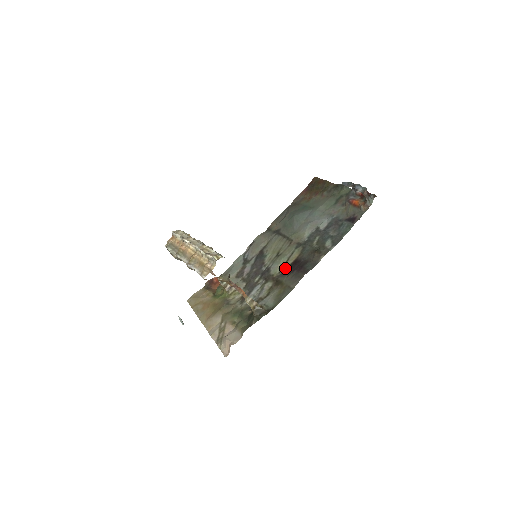
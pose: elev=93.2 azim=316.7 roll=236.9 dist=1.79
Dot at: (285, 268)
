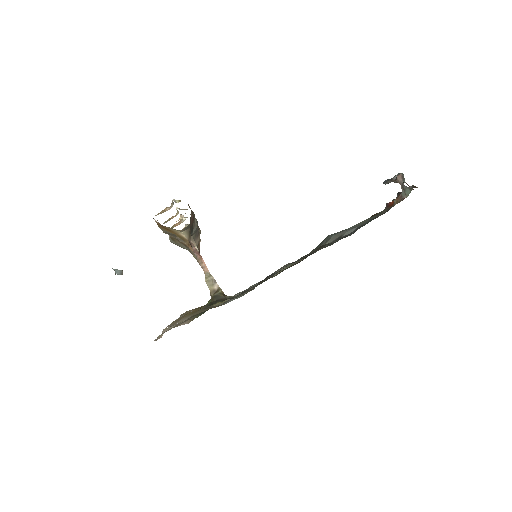
Dot at: (282, 271)
